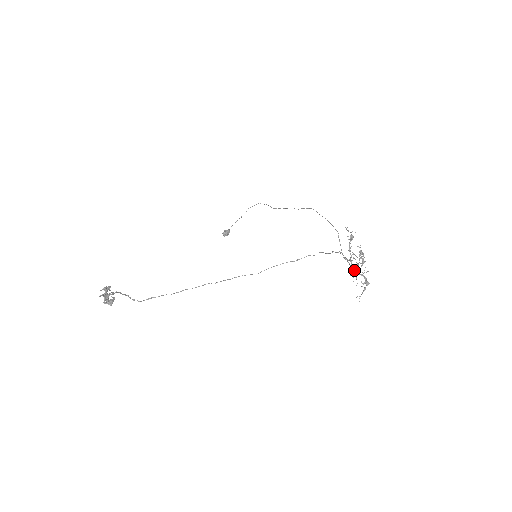
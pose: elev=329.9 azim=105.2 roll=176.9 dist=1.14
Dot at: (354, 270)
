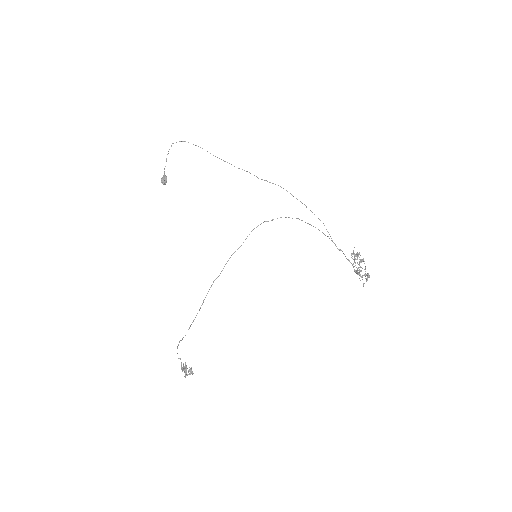
Dot at: (360, 274)
